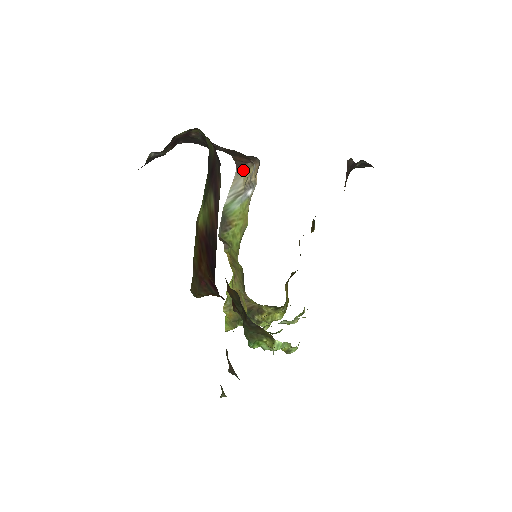
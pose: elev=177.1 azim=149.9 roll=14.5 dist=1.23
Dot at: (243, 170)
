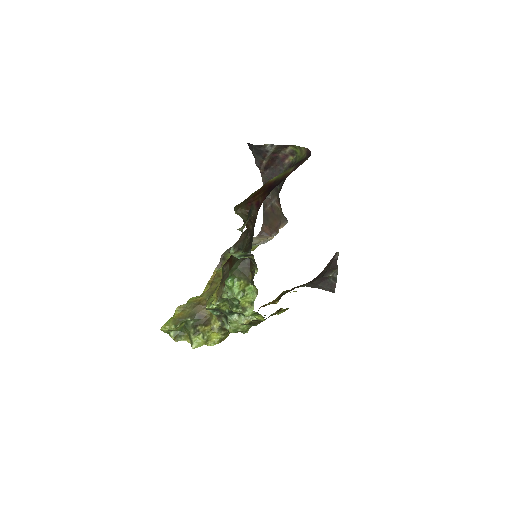
Dot at: (262, 238)
